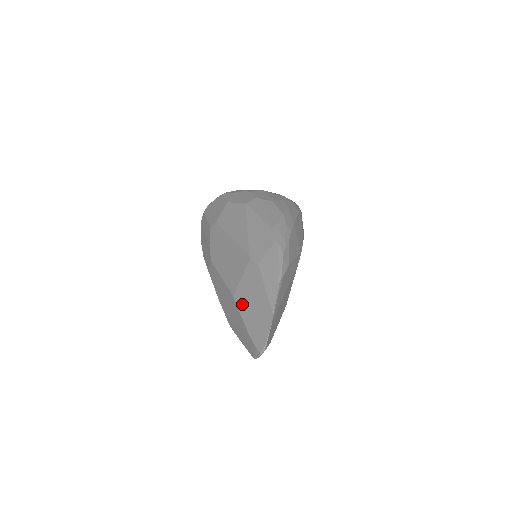
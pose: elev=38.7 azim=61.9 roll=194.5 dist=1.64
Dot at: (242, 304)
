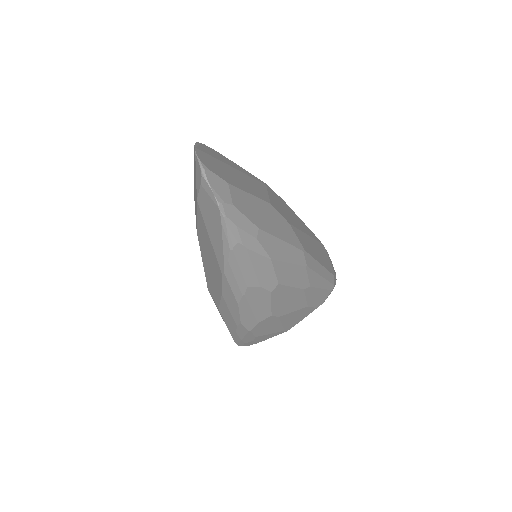
Dot at: occluded
